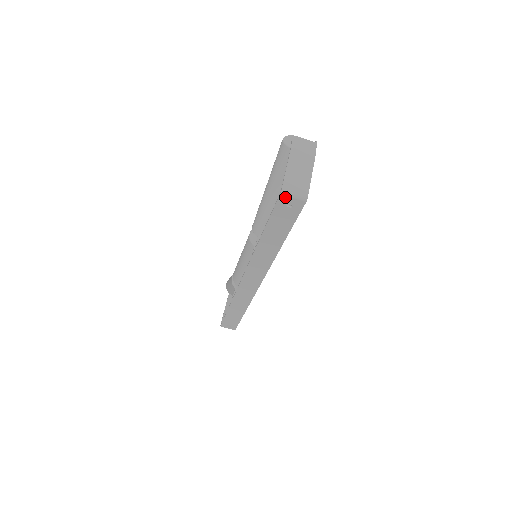
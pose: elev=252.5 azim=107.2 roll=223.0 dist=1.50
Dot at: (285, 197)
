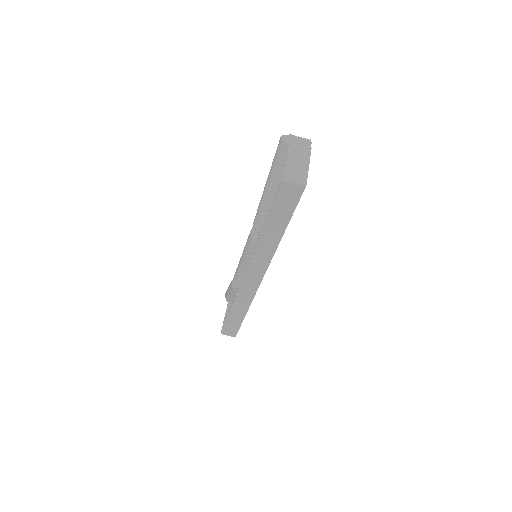
Dot at: (286, 184)
